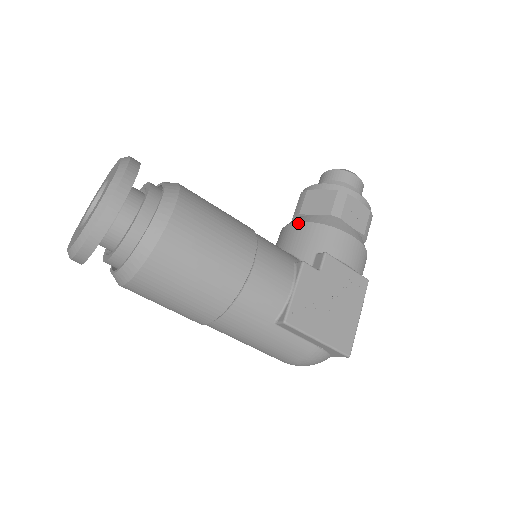
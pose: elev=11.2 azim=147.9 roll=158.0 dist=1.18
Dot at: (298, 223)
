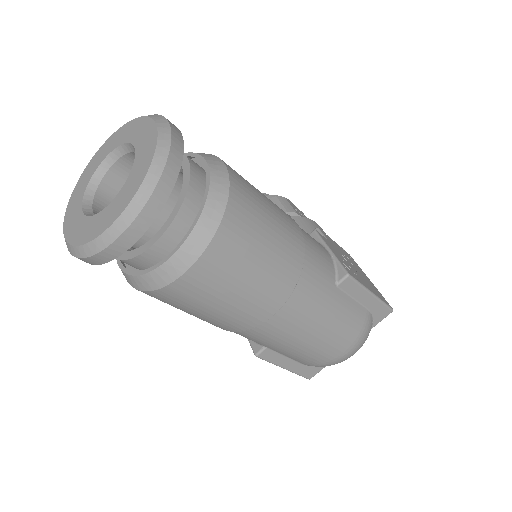
Dot at: occluded
